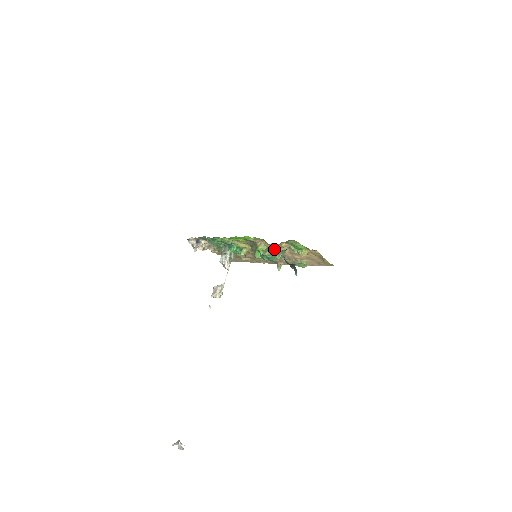
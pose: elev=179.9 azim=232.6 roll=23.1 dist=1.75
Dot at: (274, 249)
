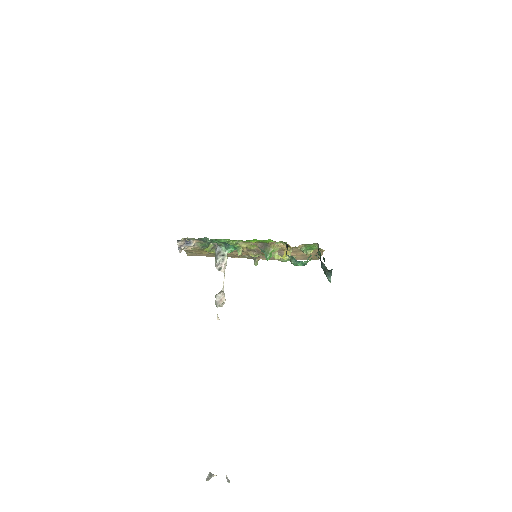
Dot at: occluded
